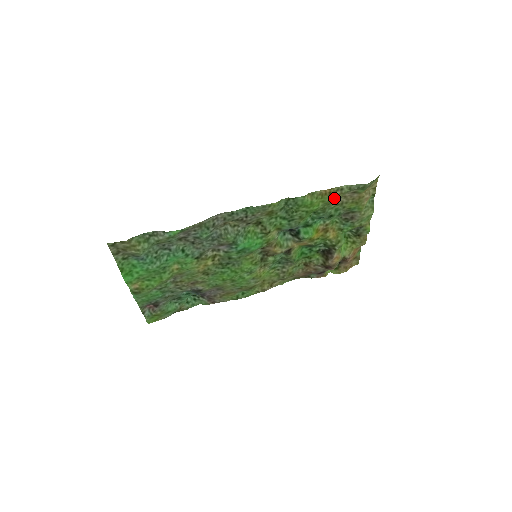
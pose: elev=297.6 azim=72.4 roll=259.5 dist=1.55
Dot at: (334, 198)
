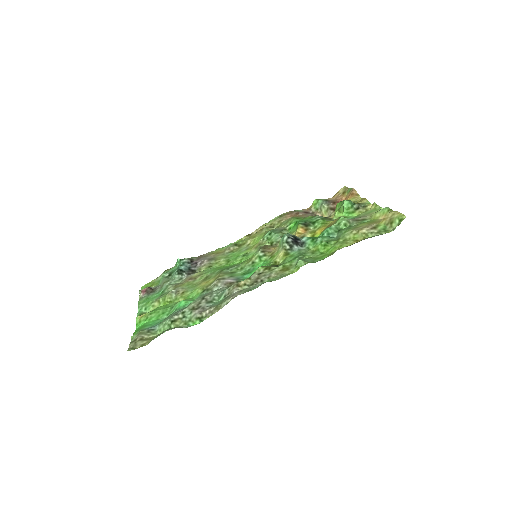
Dot at: (353, 241)
